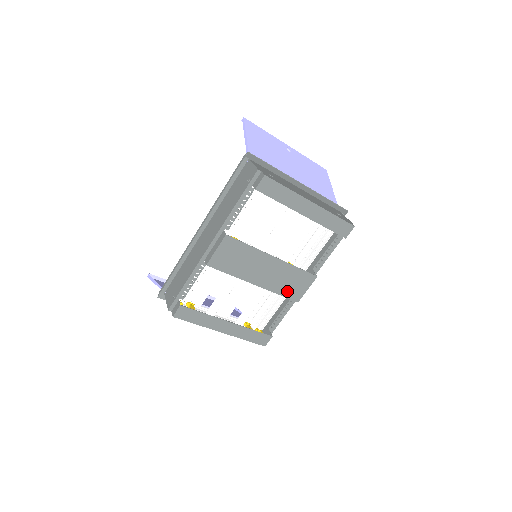
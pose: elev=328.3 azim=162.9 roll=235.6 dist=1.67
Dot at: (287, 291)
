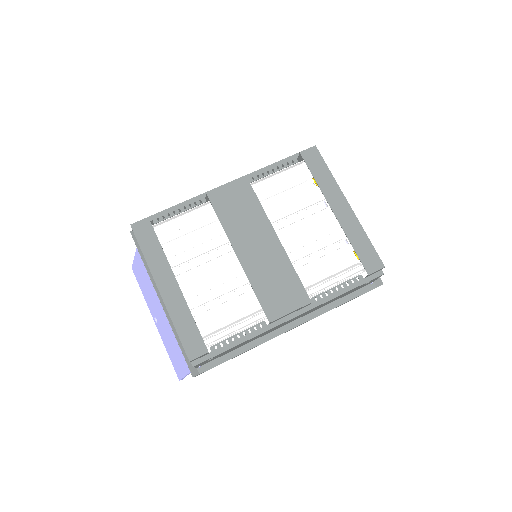
Dot at: (266, 294)
